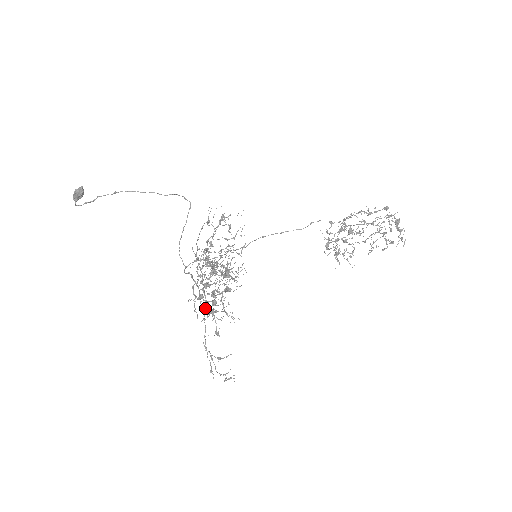
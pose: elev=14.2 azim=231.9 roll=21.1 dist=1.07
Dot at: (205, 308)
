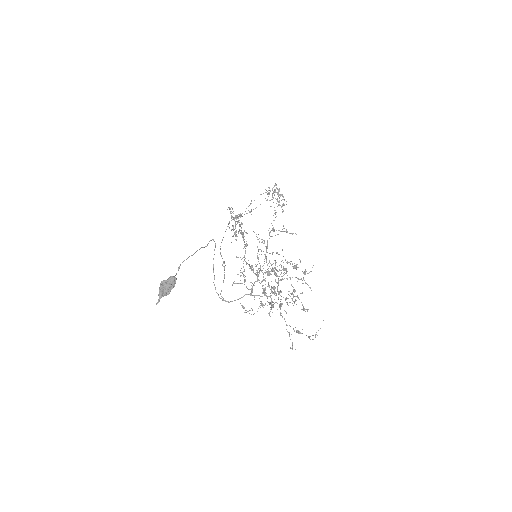
Dot at: (279, 305)
